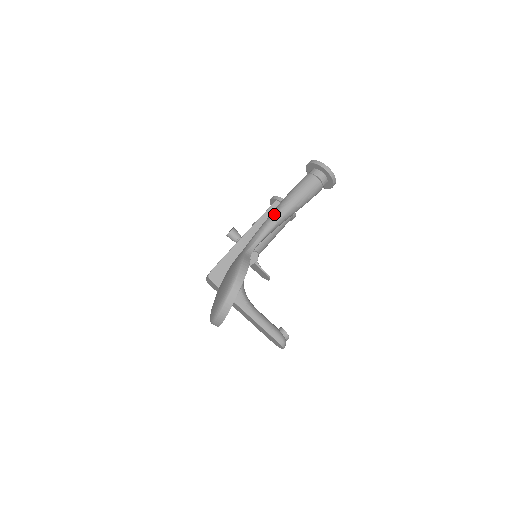
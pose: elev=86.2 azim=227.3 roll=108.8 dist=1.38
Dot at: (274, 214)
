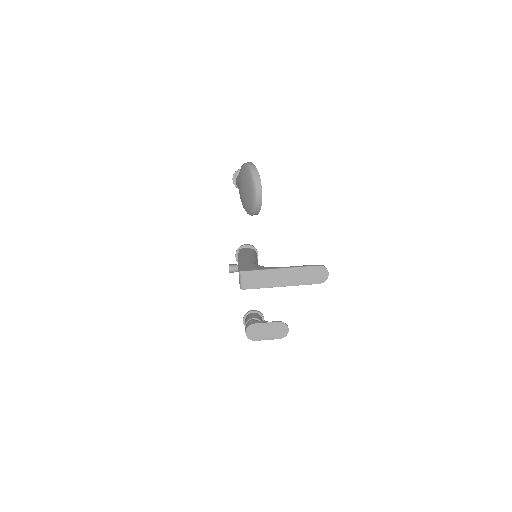
Dot at: (237, 179)
